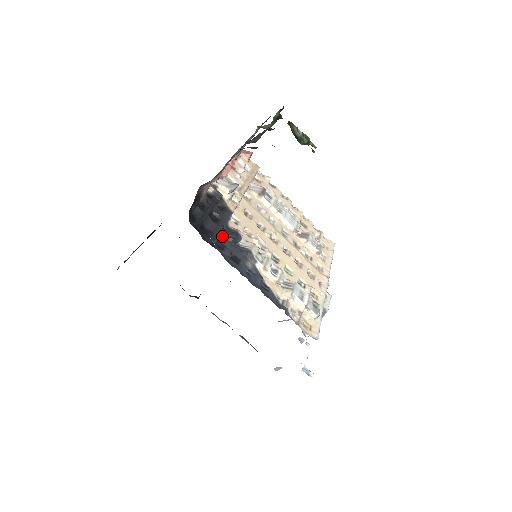
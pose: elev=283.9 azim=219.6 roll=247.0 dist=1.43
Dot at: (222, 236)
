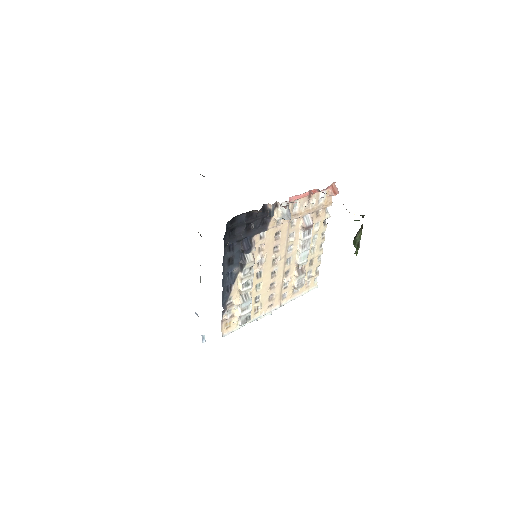
Dot at: (239, 242)
